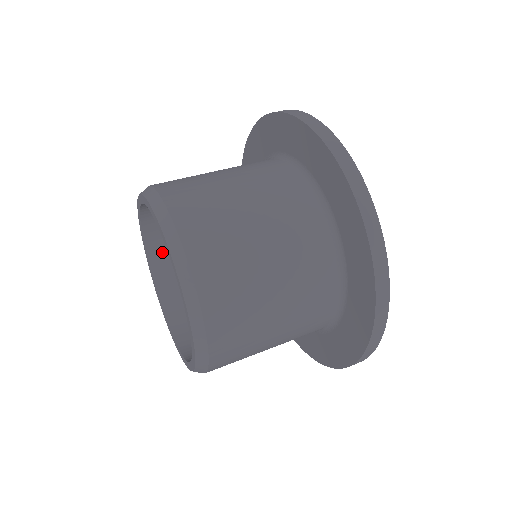
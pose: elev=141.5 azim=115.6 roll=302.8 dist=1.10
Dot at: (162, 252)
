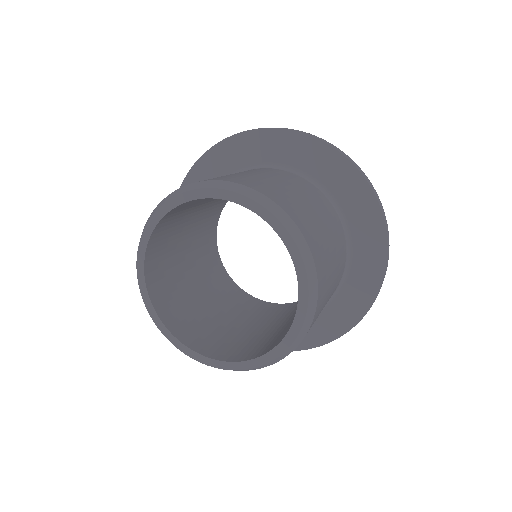
Dot at: (167, 220)
